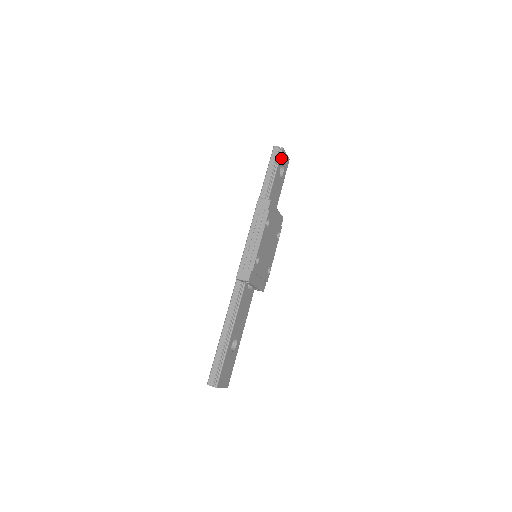
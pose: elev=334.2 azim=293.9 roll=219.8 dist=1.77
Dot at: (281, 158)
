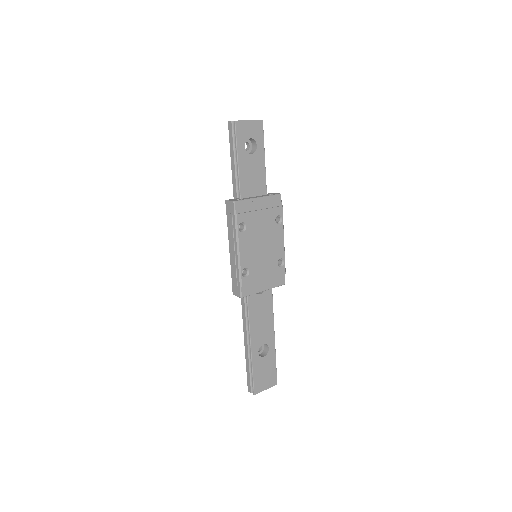
Dot at: (240, 134)
